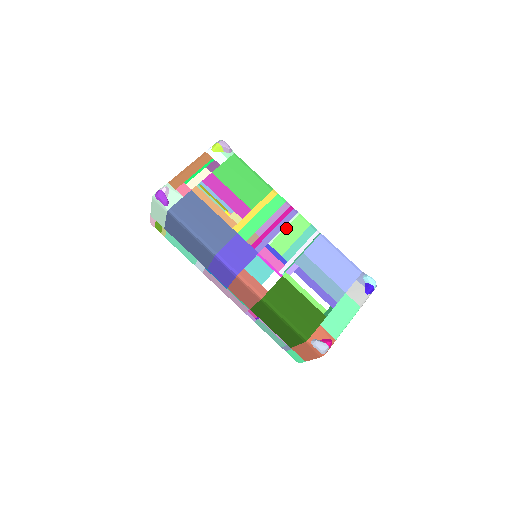
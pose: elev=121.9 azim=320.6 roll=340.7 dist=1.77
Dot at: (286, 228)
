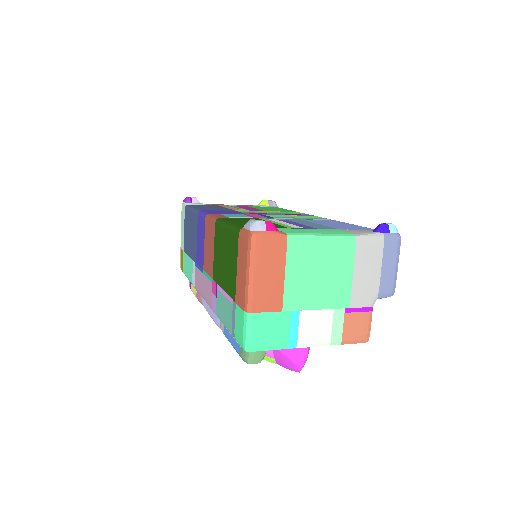
Dot at: occluded
